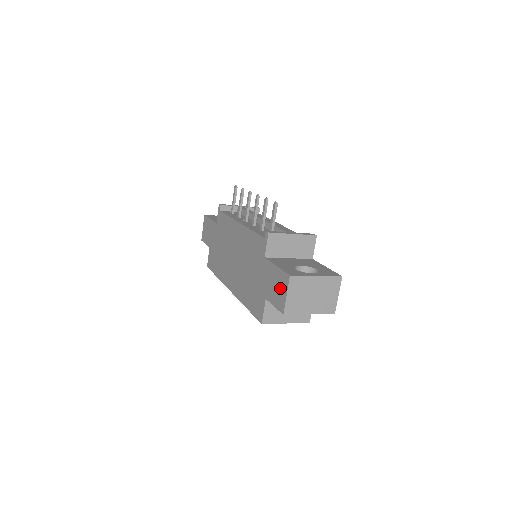
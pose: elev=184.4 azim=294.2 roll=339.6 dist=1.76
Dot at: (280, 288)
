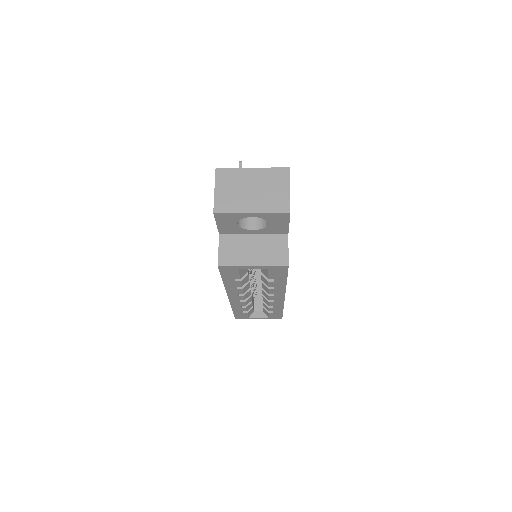
Dot at: occluded
